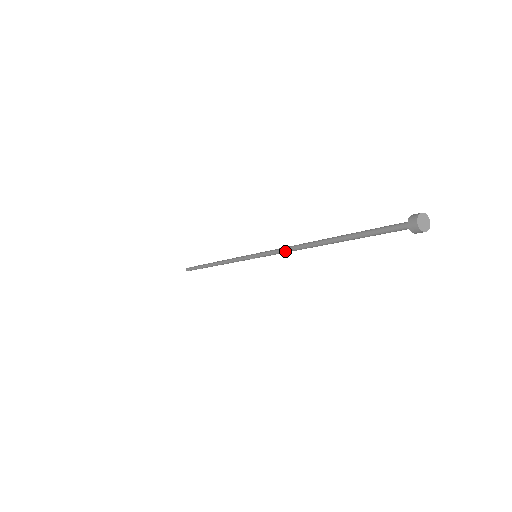
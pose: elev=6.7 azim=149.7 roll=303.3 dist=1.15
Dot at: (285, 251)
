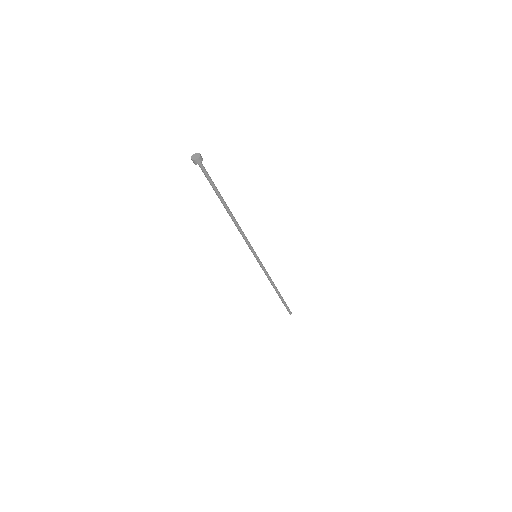
Dot at: (242, 235)
